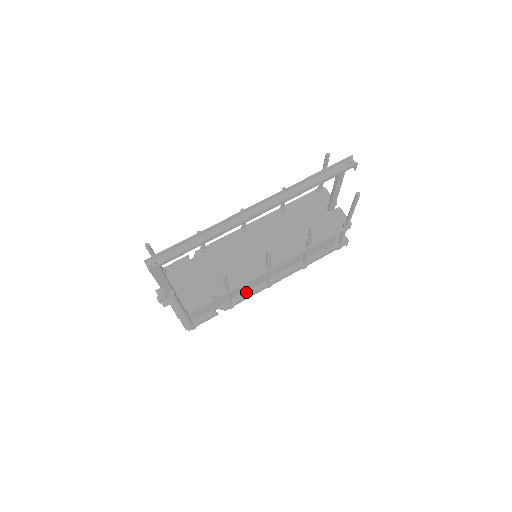
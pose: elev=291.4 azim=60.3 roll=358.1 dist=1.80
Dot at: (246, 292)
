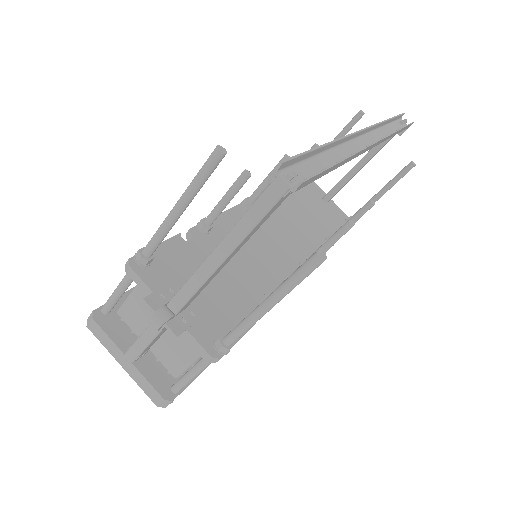
Dot at: occluded
